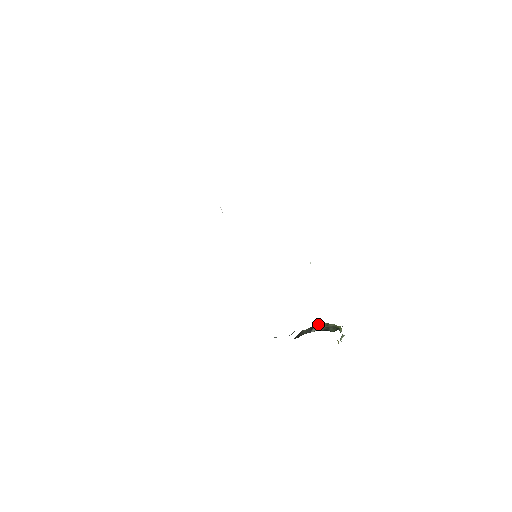
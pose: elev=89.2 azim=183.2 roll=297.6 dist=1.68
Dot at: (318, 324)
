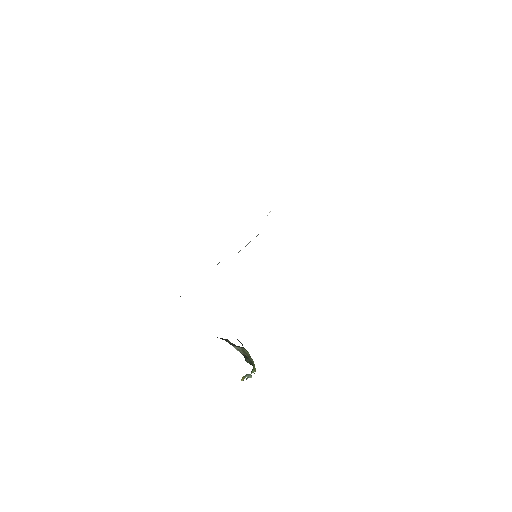
Dot at: (244, 348)
